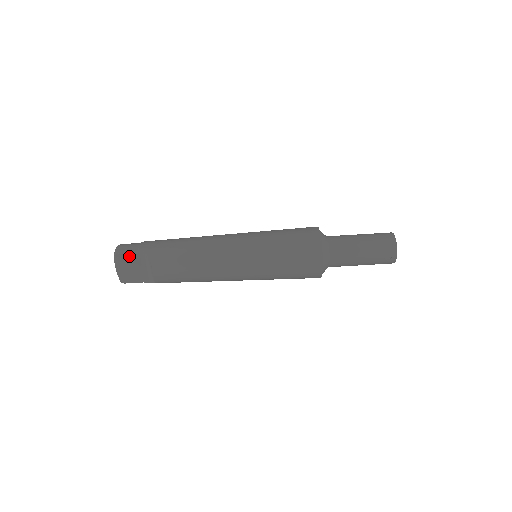
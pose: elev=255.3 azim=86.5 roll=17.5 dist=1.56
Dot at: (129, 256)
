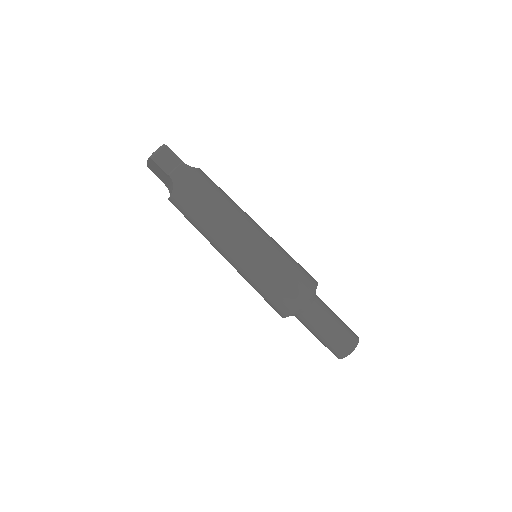
Dot at: (161, 169)
